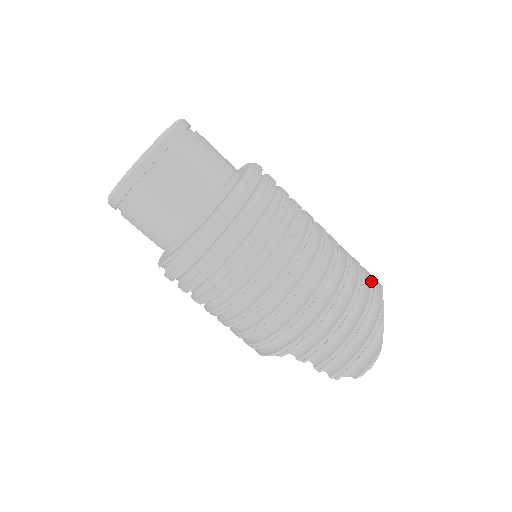
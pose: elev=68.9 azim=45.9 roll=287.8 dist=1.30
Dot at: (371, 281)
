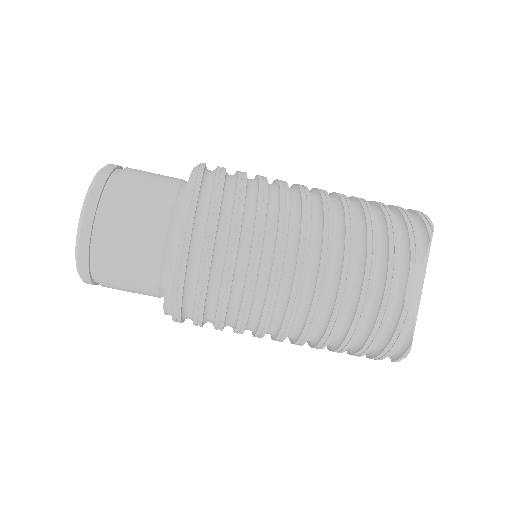
Dot at: (388, 274)
